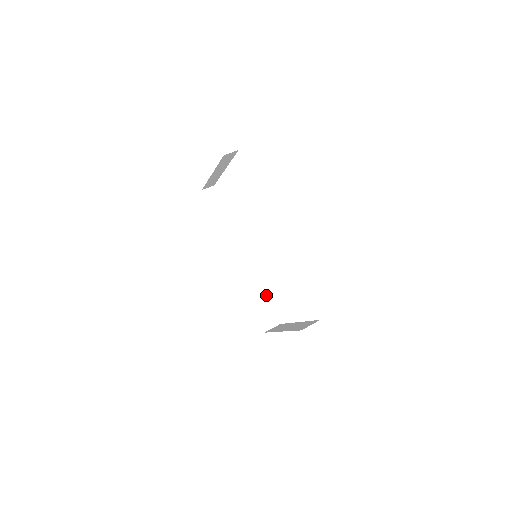
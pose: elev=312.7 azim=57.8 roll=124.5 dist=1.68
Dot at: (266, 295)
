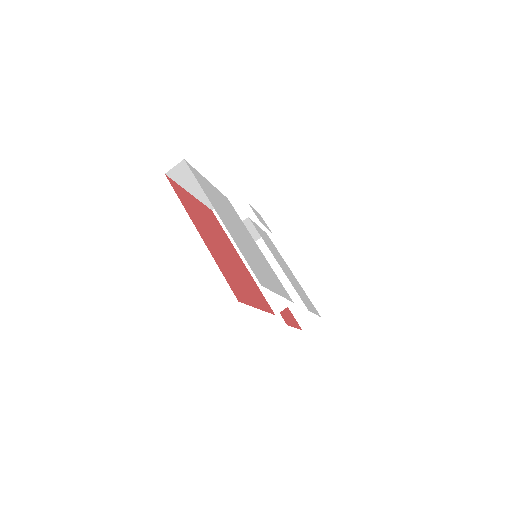
Dot at: occluded
